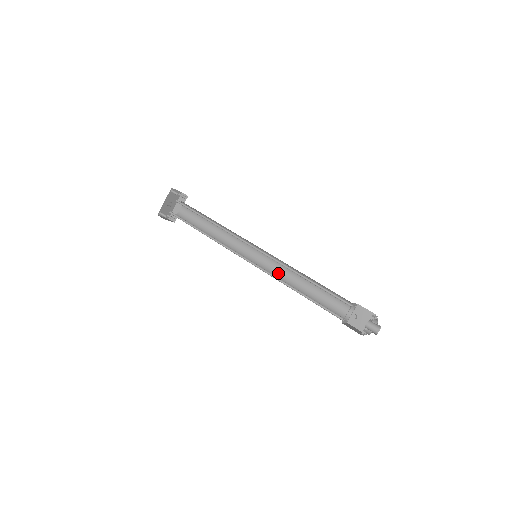
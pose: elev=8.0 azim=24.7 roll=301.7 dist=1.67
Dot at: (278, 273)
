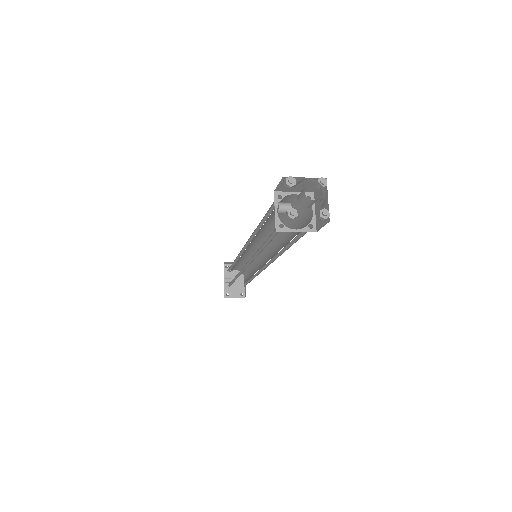
Dot at: (274, 254)
